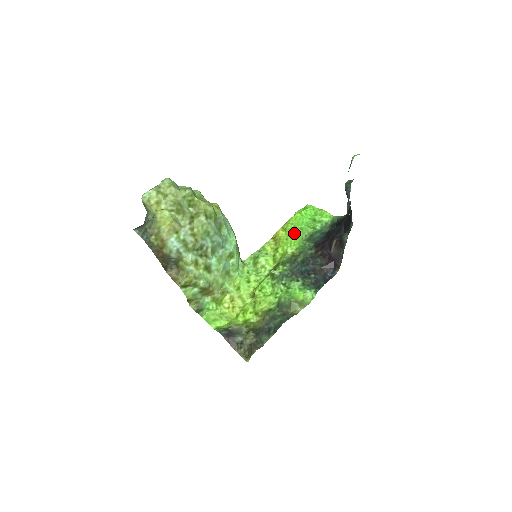
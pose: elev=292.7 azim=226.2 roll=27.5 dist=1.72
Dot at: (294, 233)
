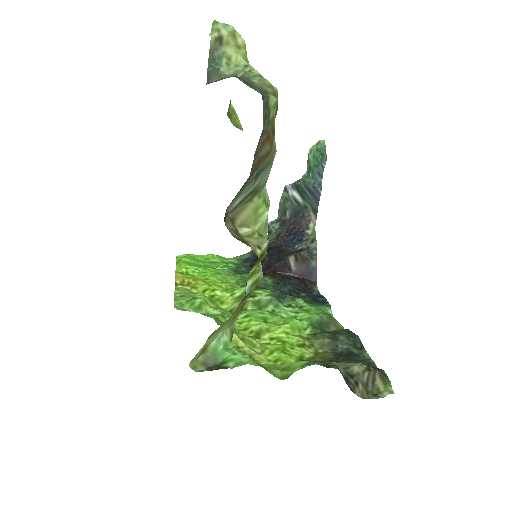
Dot at: (210, 272)
